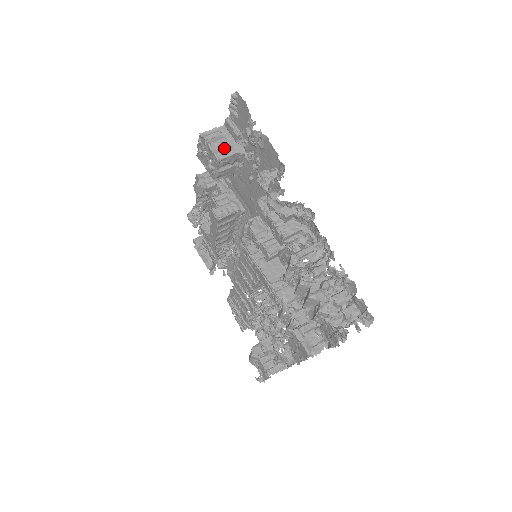
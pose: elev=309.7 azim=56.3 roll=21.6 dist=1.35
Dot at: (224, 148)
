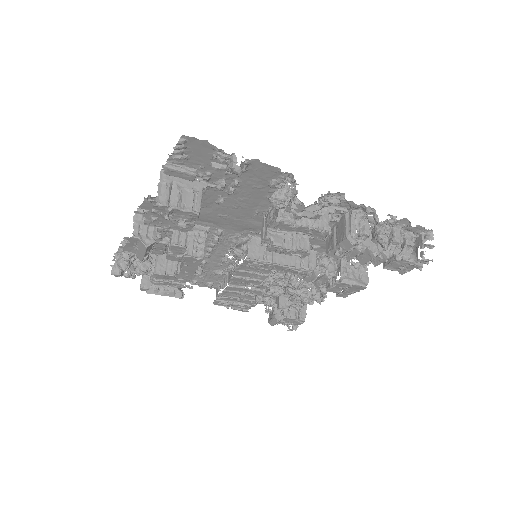
Dot at: (189, 198)
